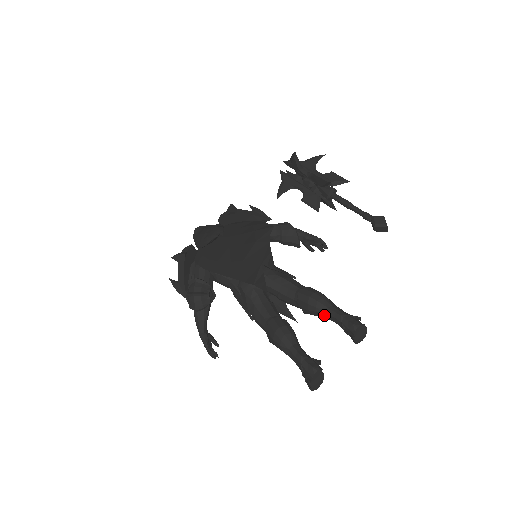
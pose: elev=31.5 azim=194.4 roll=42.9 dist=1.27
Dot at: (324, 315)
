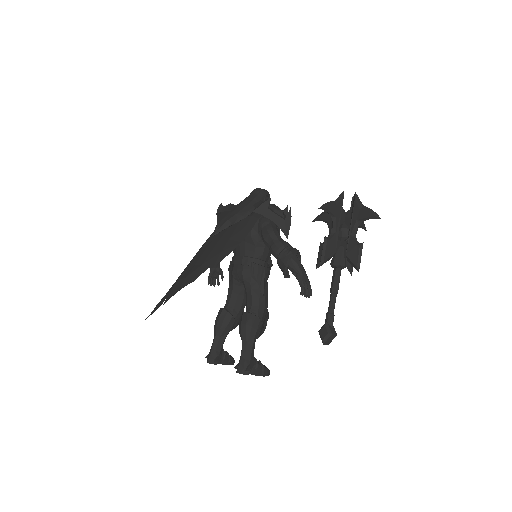
Dot at: occluded
